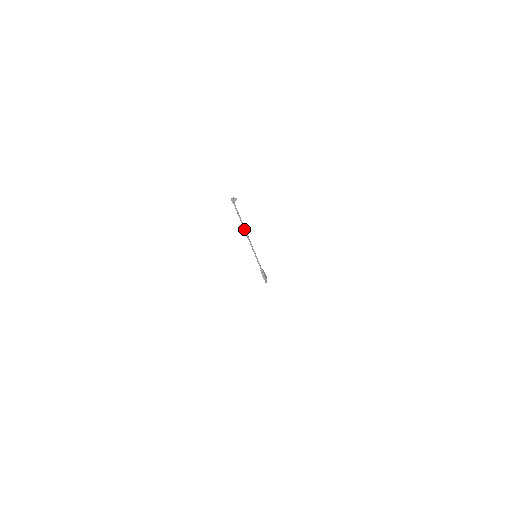
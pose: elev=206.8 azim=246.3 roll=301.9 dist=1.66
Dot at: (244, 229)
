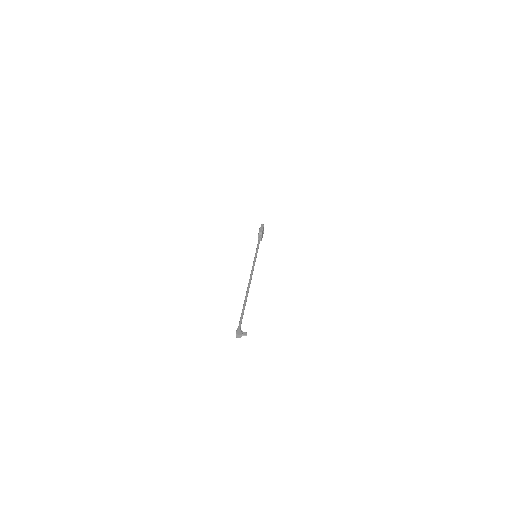
Dot at: (247, 292)
